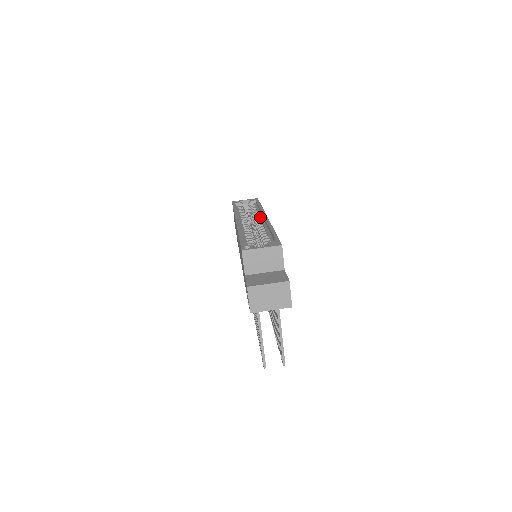
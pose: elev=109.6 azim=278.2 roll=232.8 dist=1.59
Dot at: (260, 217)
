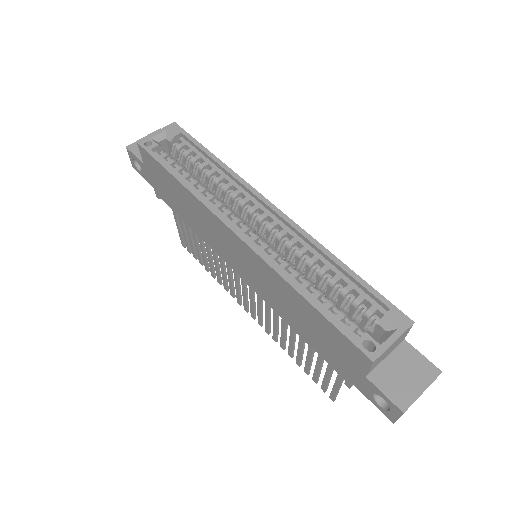
Dot at: (251, 200)
